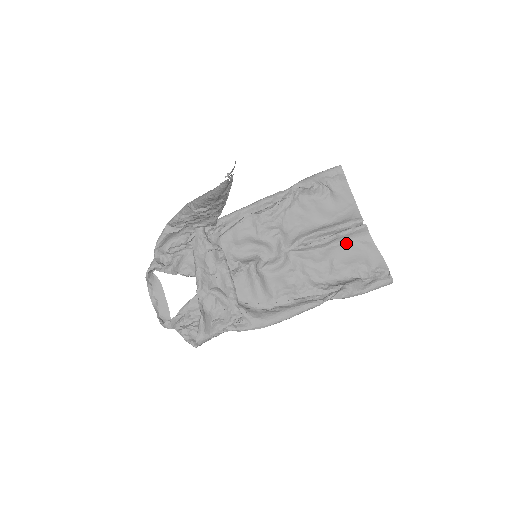
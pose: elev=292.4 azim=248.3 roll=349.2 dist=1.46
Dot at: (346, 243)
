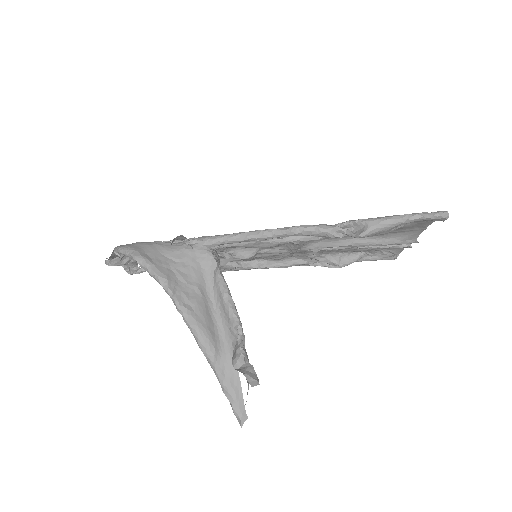
Dot at: occluded
